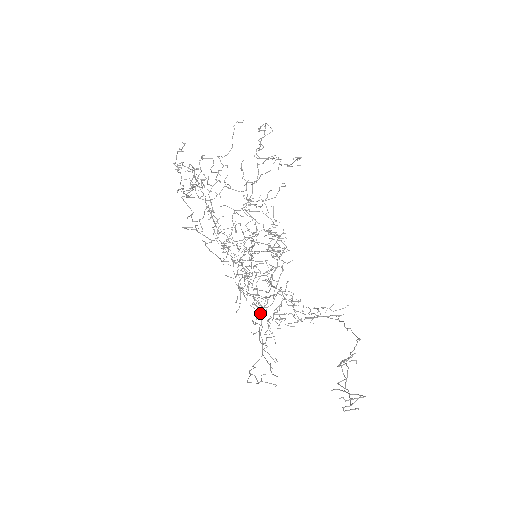
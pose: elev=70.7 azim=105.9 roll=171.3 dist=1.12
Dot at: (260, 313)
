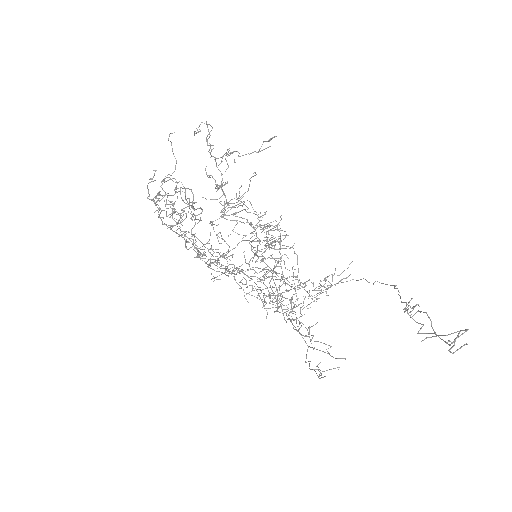
Dot at: (292, 308)
